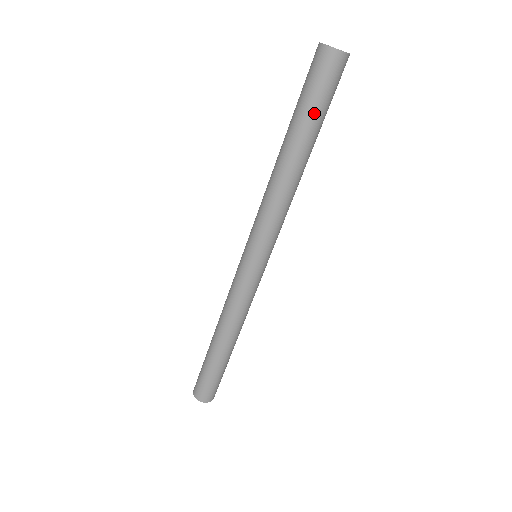
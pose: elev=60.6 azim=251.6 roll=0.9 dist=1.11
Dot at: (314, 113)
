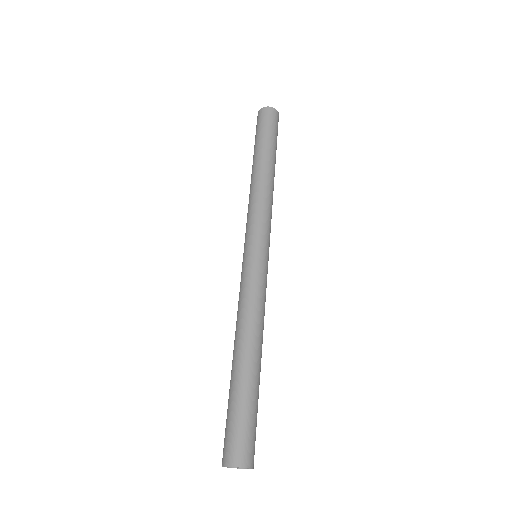
Dot at: (267, 138)
